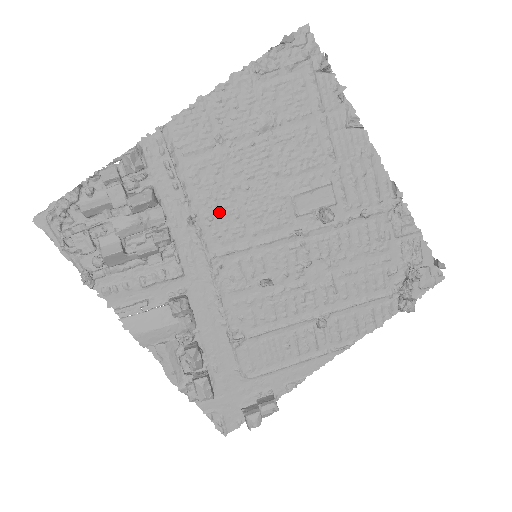
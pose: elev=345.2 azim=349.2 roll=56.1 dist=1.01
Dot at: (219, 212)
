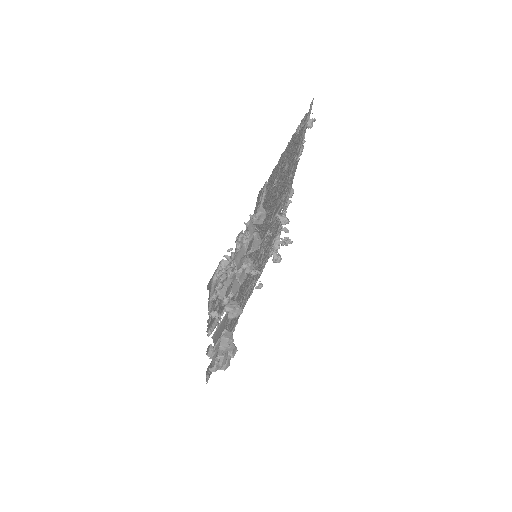
Dot at: occluded
